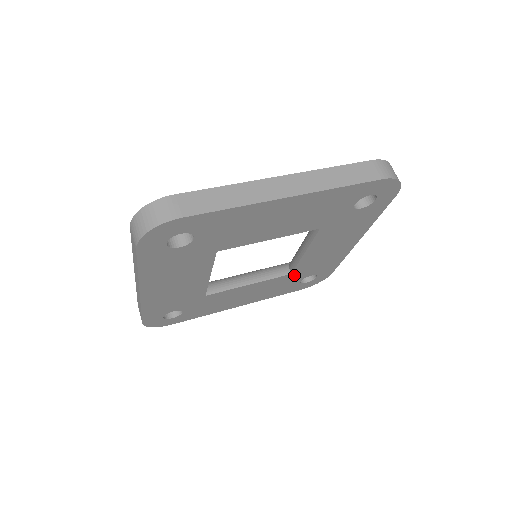
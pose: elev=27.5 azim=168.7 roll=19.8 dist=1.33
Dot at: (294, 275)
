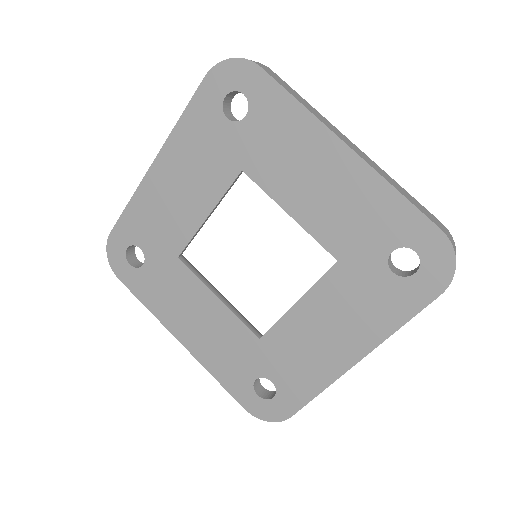
Dot at: (260, 349)
